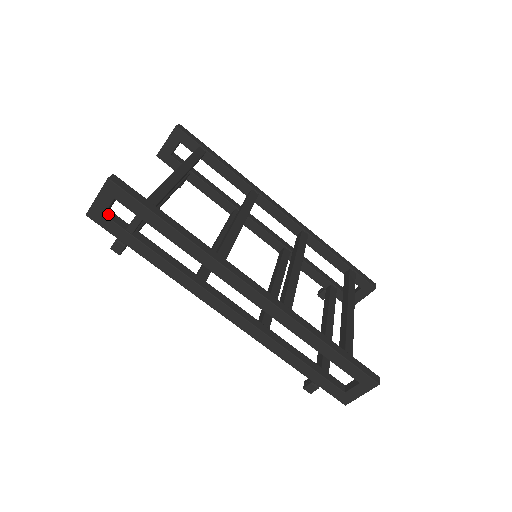
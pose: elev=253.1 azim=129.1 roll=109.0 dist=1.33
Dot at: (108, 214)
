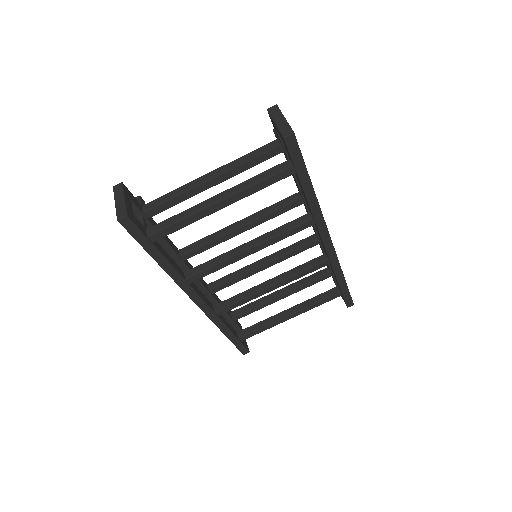
Dot at: occluded
